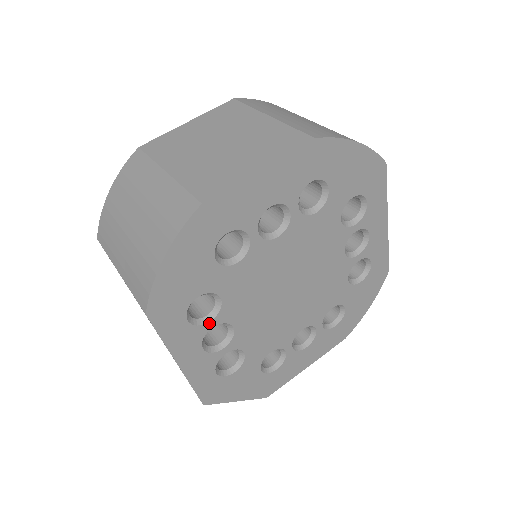
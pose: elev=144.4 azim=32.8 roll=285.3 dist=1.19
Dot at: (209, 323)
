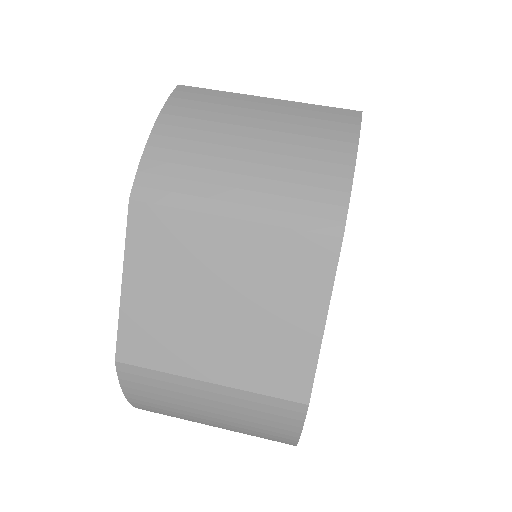
Dot at: occluded
